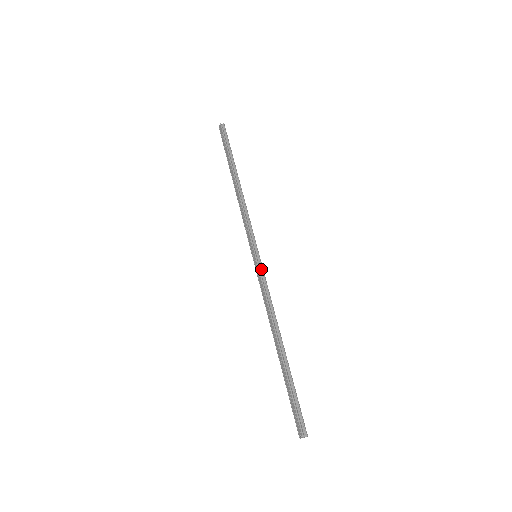
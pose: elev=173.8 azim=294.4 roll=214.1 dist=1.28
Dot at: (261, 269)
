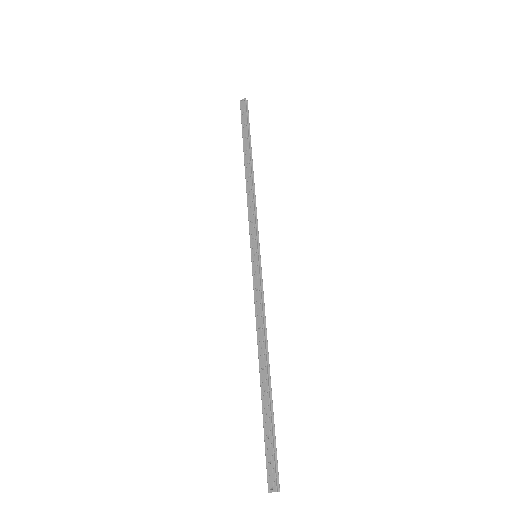
Dot at: (260, 273)
